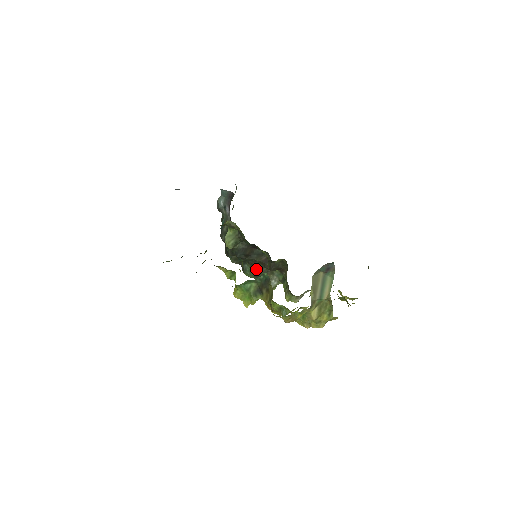
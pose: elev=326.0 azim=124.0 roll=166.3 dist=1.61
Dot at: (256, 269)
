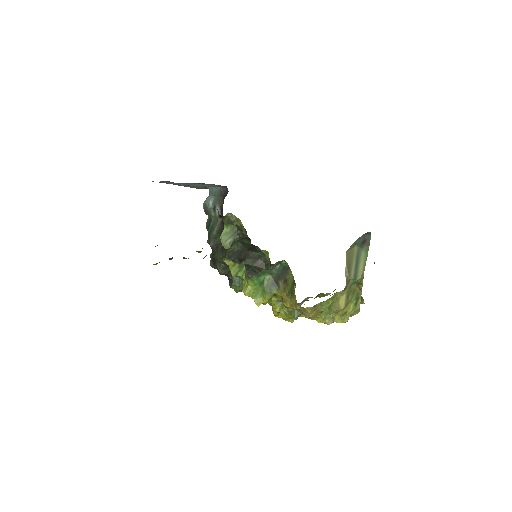
Dot at: occluded
